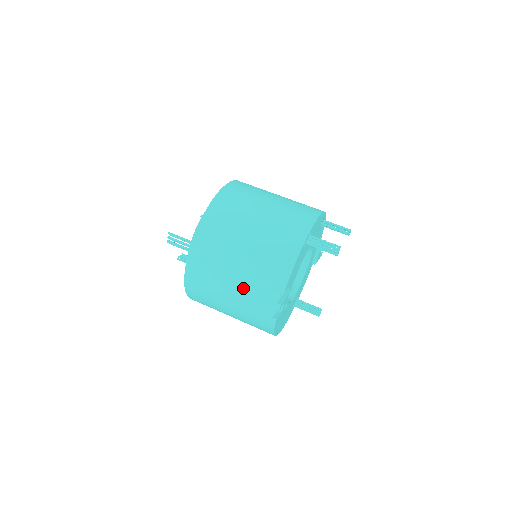
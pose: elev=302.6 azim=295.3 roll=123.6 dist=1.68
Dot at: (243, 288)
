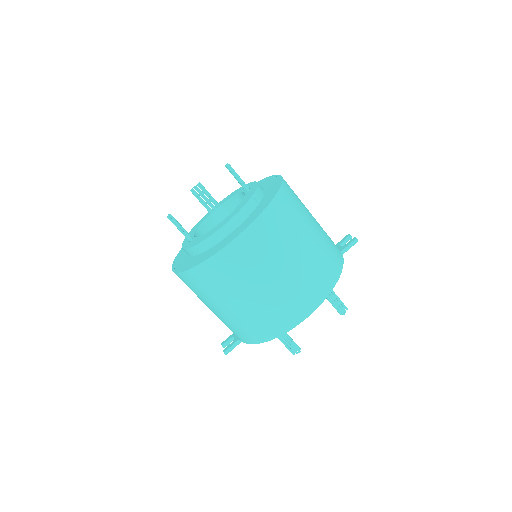
Dot at: occluded
